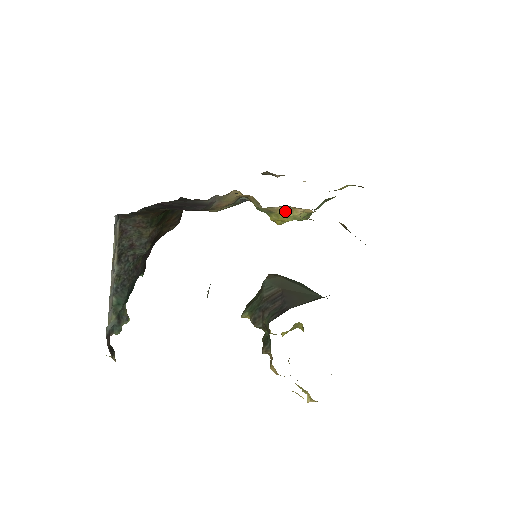
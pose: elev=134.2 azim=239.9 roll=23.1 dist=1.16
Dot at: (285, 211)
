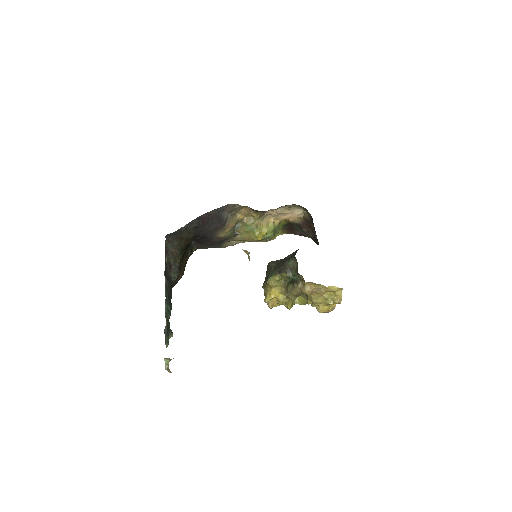
Dot at: (265, 223)
